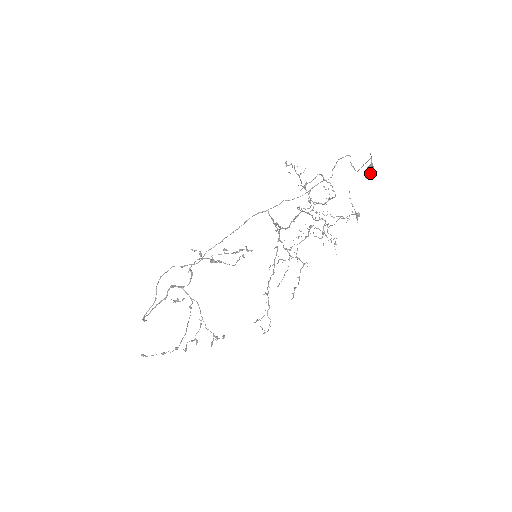
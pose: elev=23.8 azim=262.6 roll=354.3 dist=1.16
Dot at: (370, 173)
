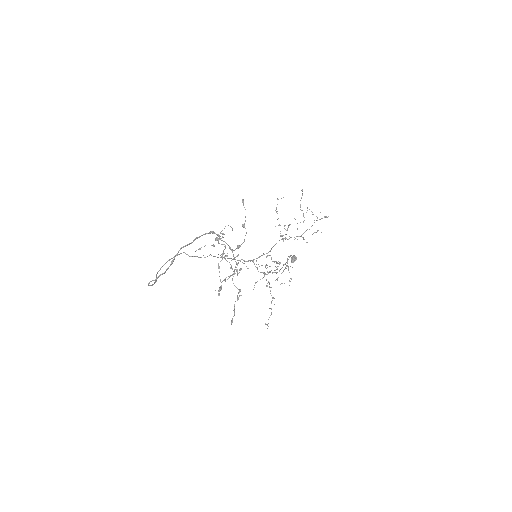
Dot at: (294, 259)
